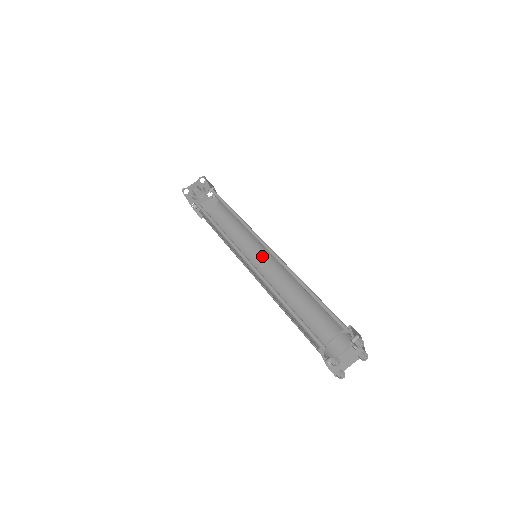
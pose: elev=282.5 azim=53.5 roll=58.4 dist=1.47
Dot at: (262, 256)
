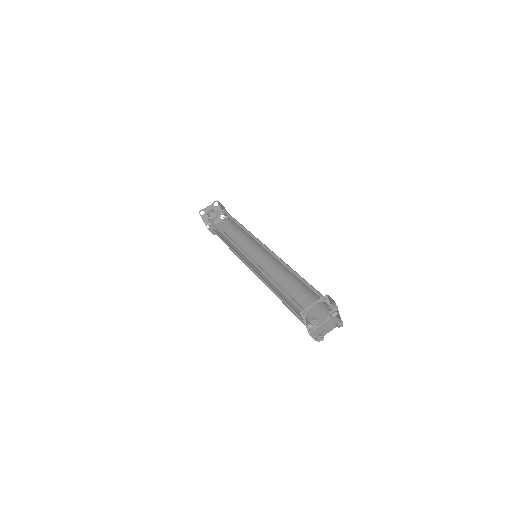
Dot at: (262, 258)
